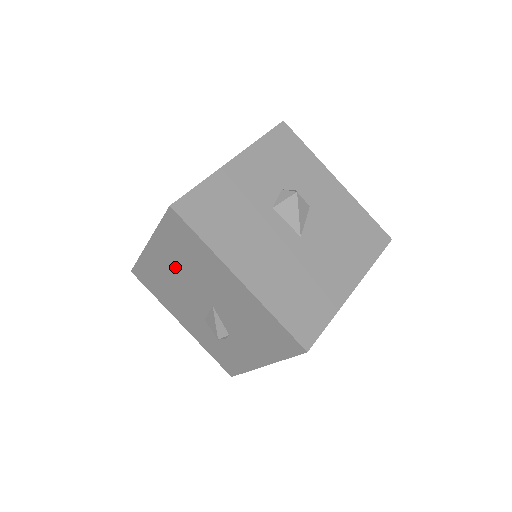
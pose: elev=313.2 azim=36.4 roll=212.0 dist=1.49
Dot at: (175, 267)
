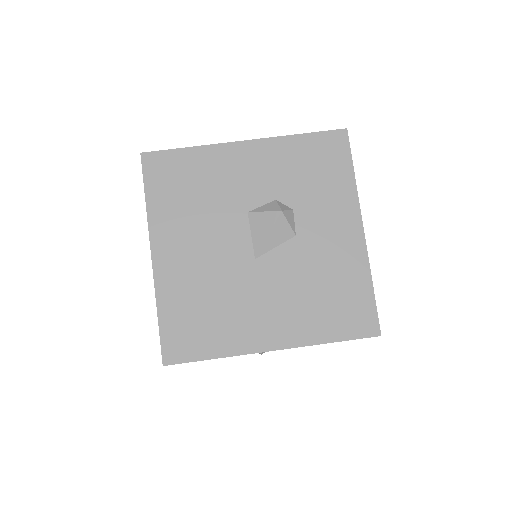
Dot at: occluded
